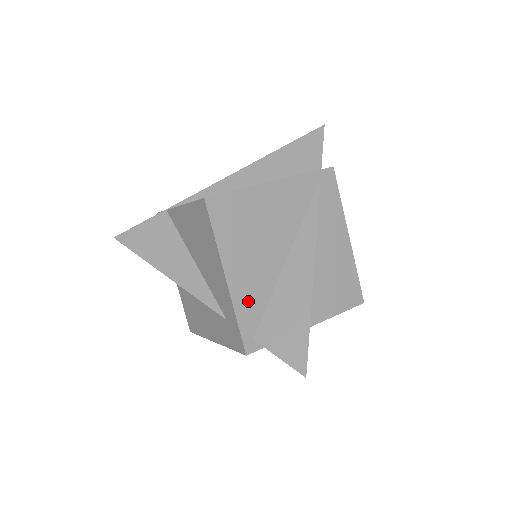
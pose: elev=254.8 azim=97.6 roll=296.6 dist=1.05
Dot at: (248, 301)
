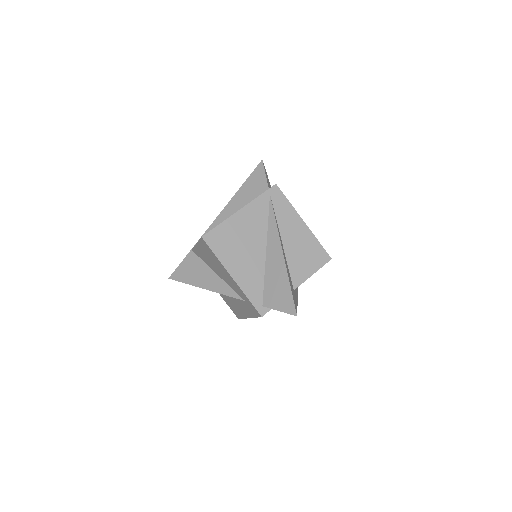
Dot at: (251, 285)
